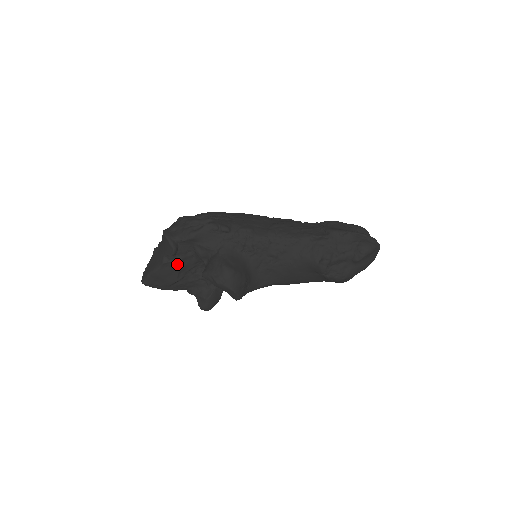
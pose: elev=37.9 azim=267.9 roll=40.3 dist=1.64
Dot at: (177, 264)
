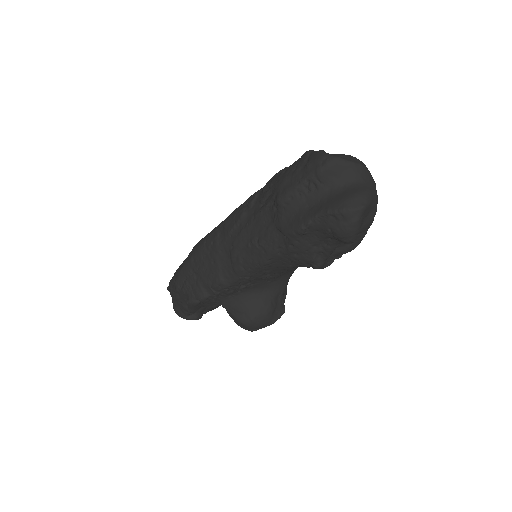
Dot at: occluded
